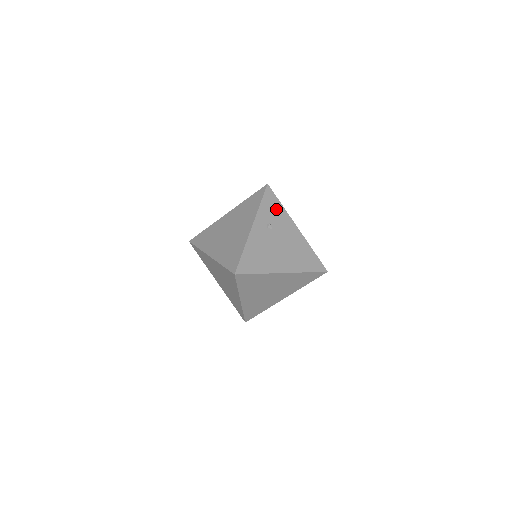
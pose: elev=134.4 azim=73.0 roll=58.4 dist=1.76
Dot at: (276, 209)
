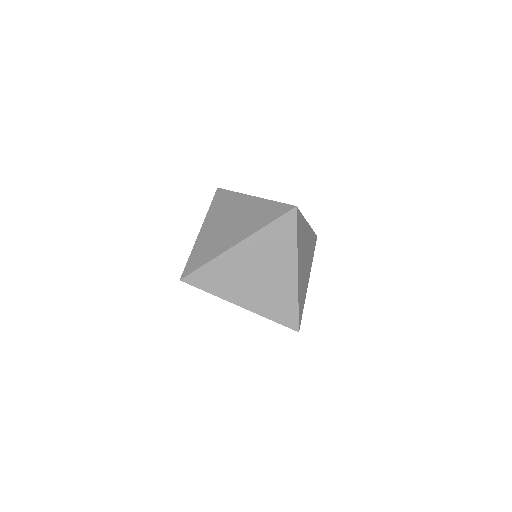
Dot at: occluded
